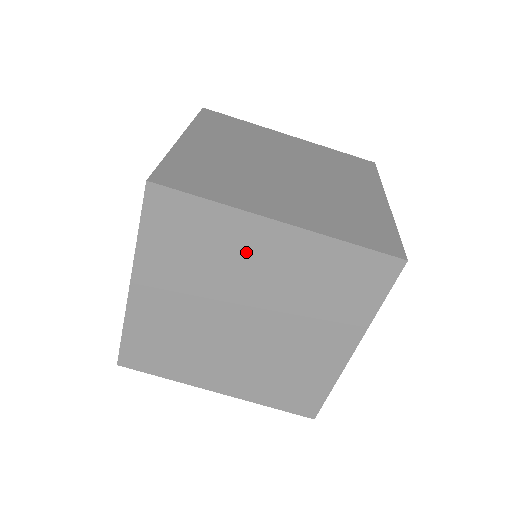
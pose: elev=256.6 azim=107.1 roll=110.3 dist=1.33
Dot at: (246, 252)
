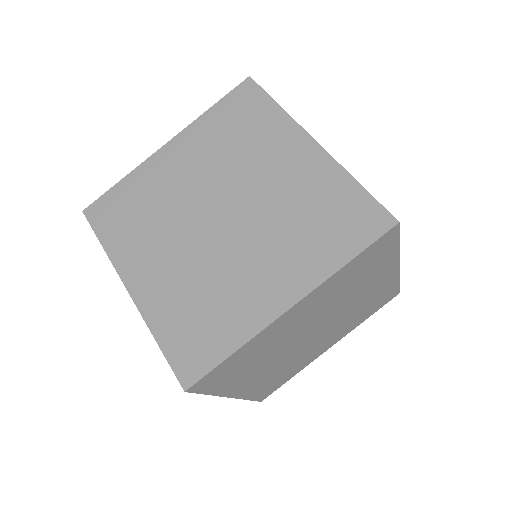
Dot at: (284, 330)
